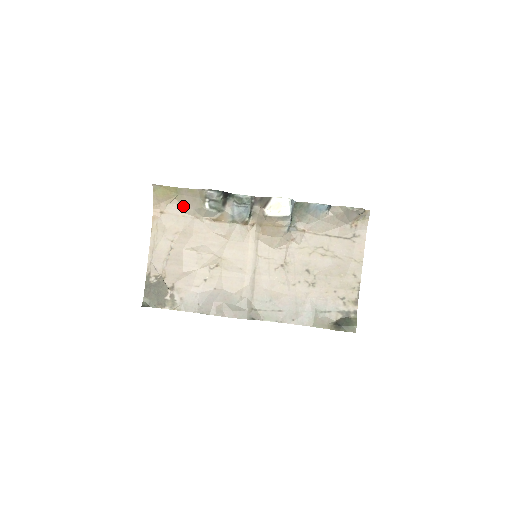
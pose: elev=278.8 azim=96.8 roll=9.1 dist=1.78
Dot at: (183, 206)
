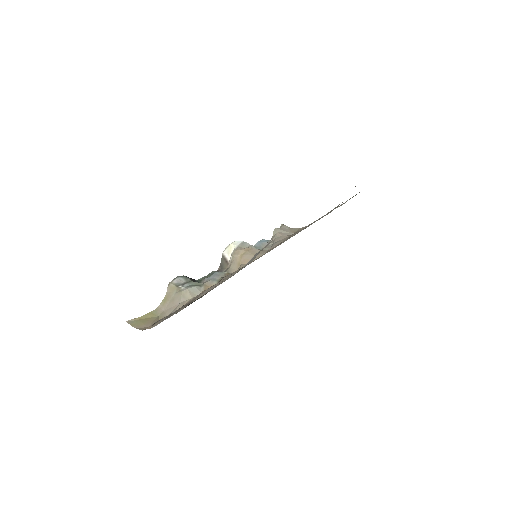
Dot at: occluded
